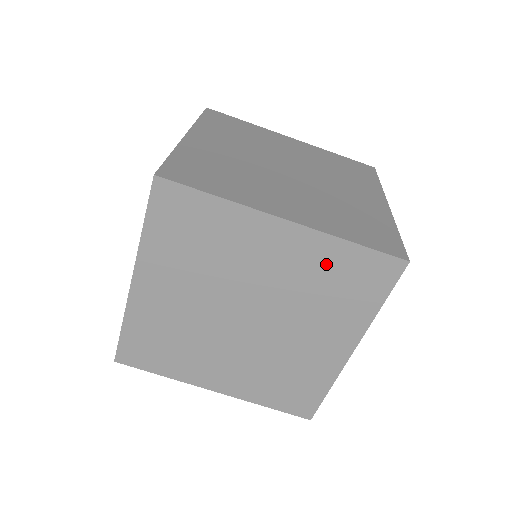
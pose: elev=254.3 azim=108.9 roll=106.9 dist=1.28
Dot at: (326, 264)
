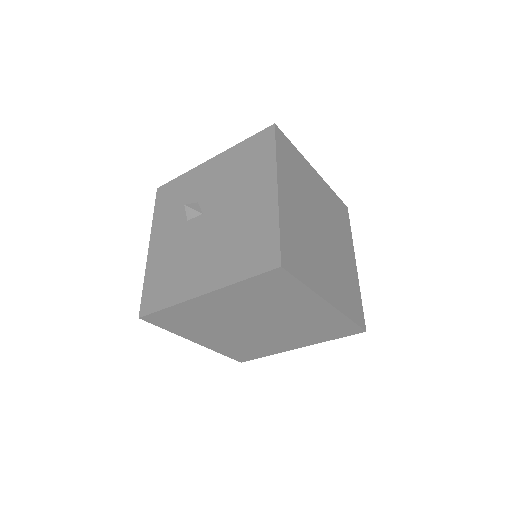
Dot at: (328, 322)
